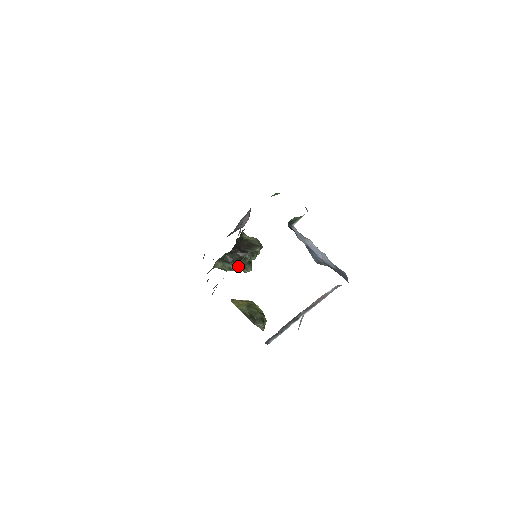
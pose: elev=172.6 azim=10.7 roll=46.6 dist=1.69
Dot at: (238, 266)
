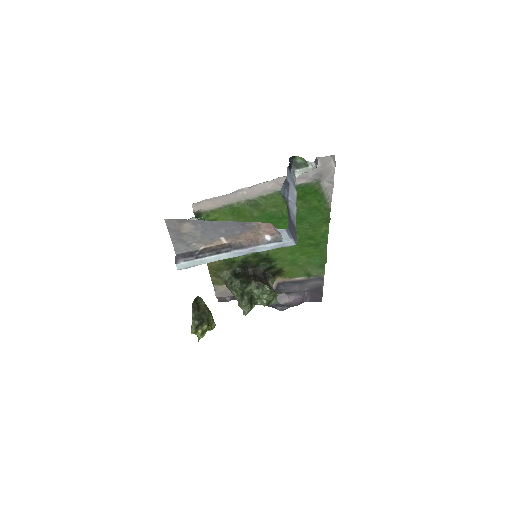
Dot at: (240, 294)
